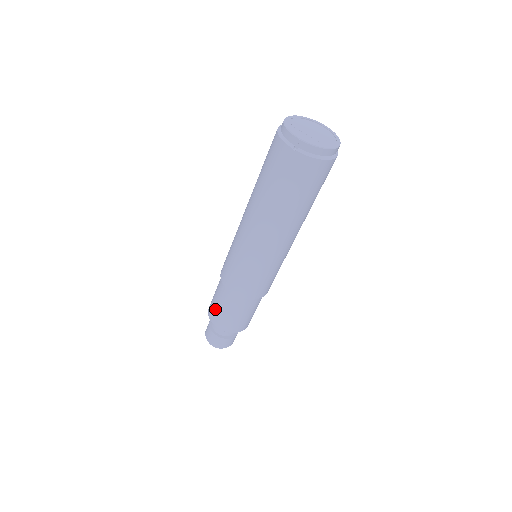
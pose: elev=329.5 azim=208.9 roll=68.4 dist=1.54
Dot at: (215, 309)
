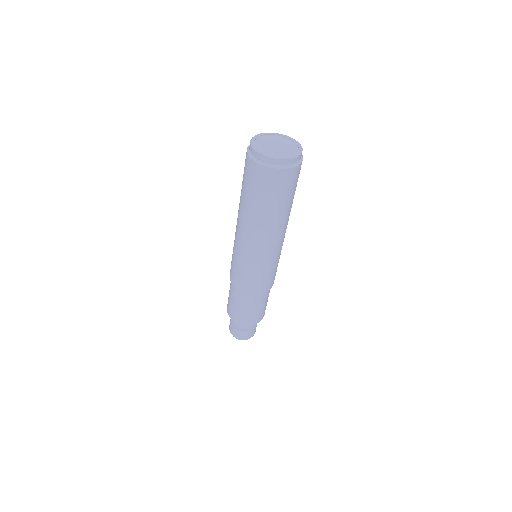
Dot at: (229, 304)
